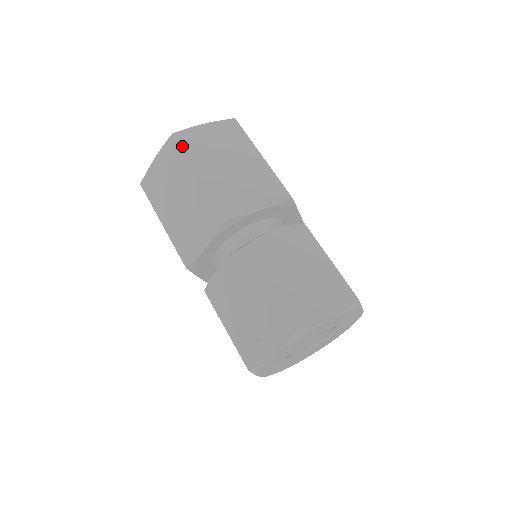
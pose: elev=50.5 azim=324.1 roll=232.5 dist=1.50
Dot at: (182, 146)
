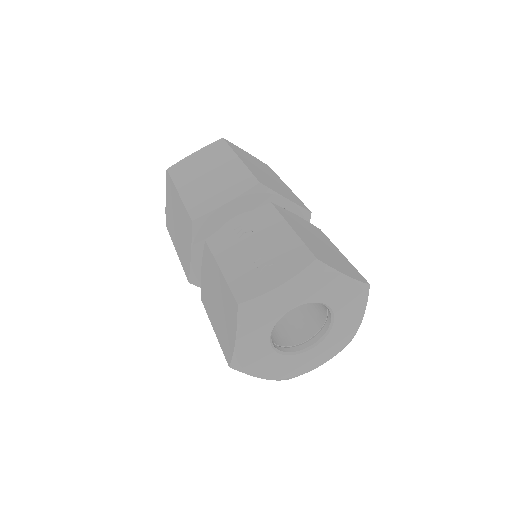
Dot at: (229, 144)
